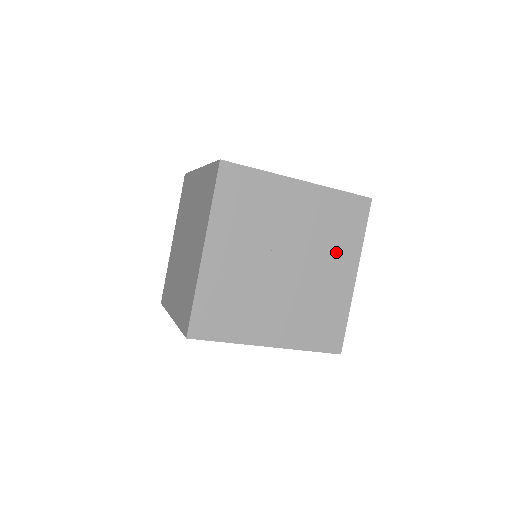
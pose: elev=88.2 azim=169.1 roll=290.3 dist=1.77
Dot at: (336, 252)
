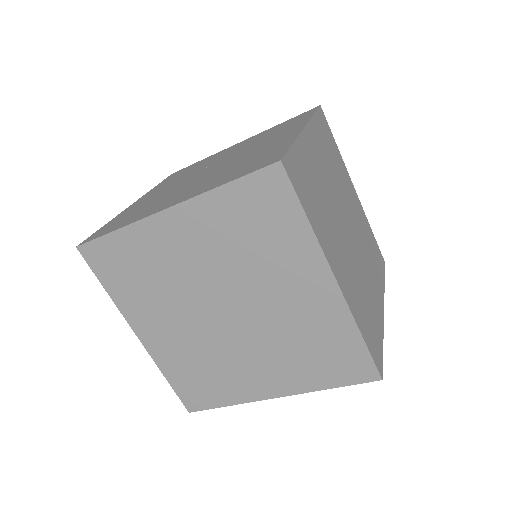
Dot at: occluded
